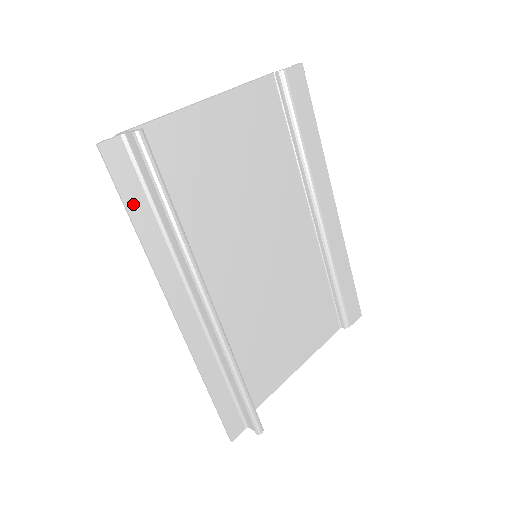
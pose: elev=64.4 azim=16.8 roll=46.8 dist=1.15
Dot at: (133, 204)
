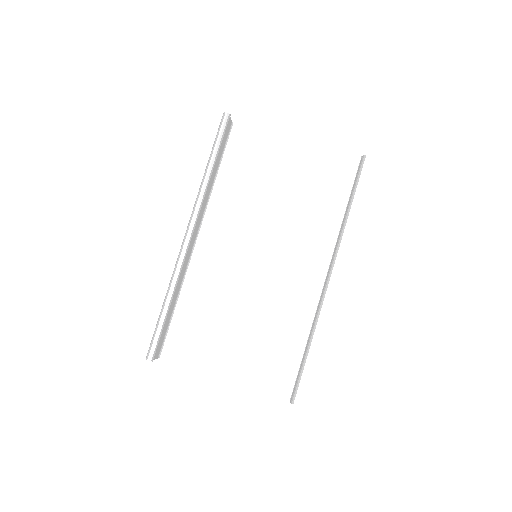
Dot at: (203, 153)
